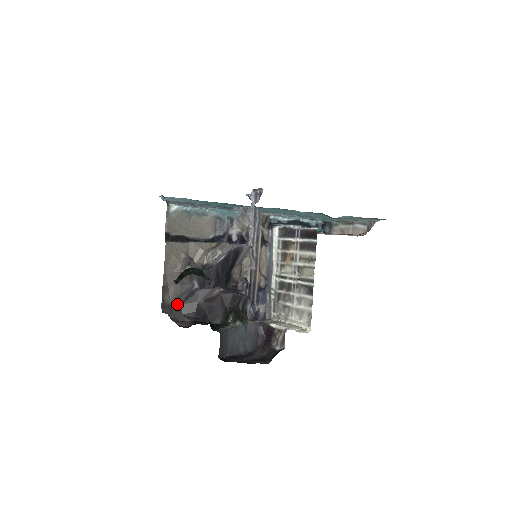
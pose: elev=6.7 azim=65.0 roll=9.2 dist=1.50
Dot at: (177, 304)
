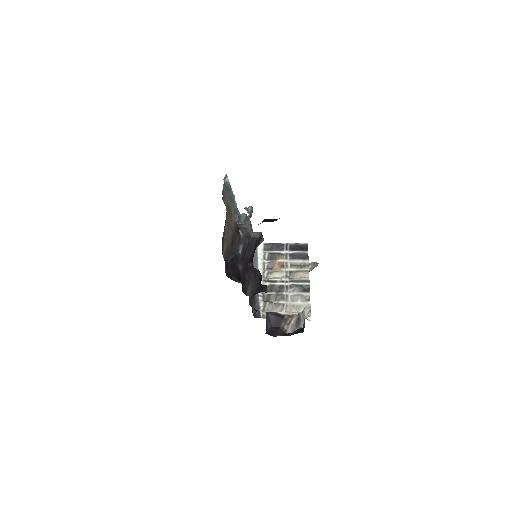
Dot at: (227, 261)
